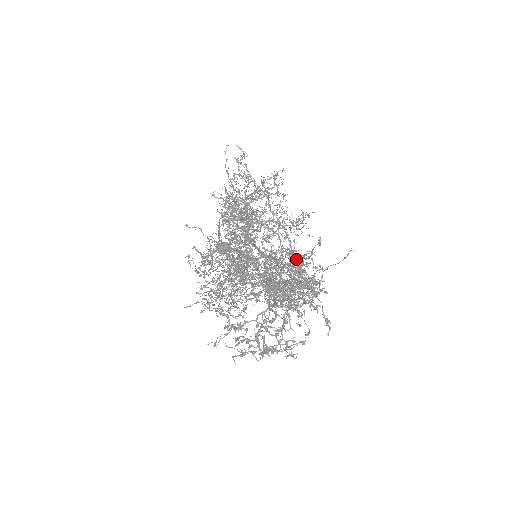
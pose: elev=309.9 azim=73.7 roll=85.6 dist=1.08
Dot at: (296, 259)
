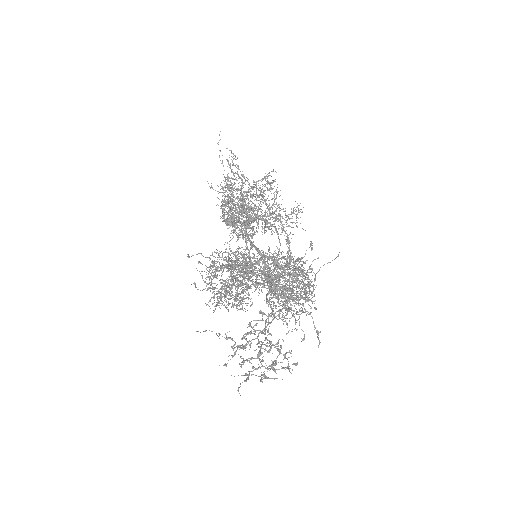
Dot at: occluded
